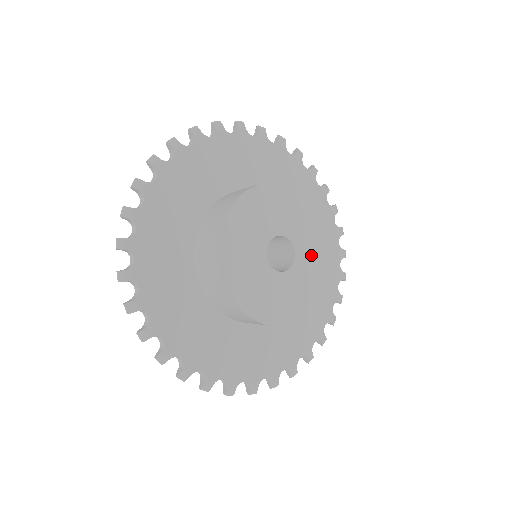
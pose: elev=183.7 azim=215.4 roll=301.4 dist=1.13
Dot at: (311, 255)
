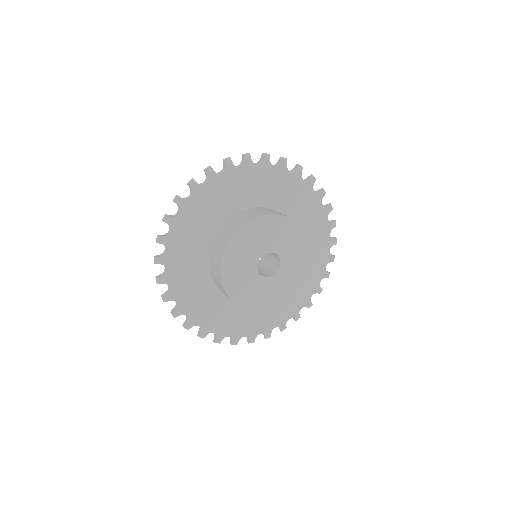
Dot at: (293, 267)
